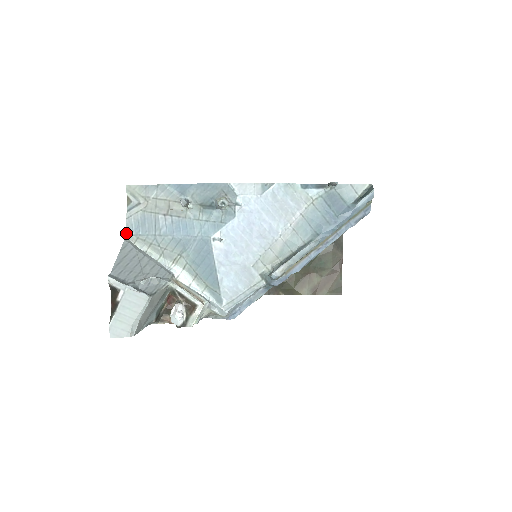
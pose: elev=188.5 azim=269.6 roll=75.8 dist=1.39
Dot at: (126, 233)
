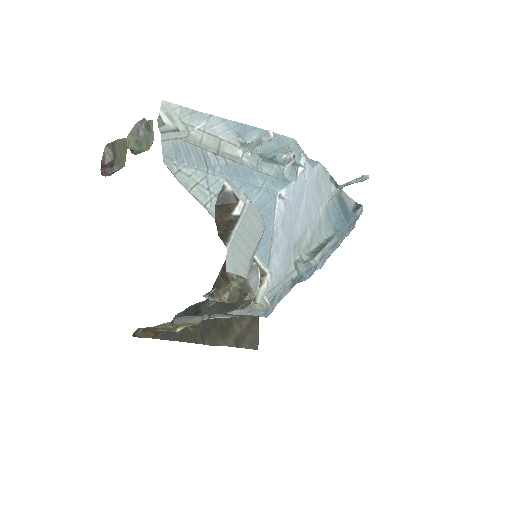
Dot at: (163, 158)
